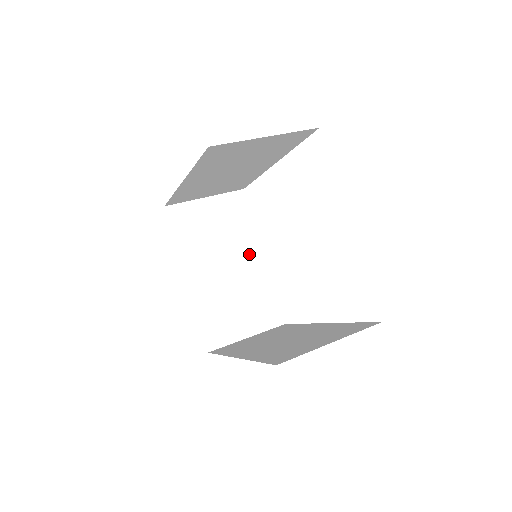
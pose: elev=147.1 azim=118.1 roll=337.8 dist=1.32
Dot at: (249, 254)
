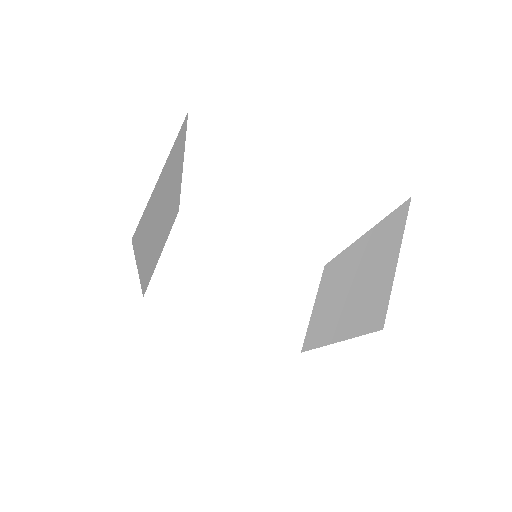
Dot at: (241, 251)
